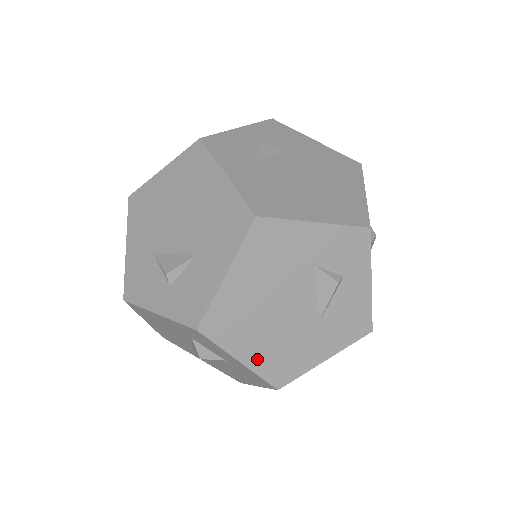
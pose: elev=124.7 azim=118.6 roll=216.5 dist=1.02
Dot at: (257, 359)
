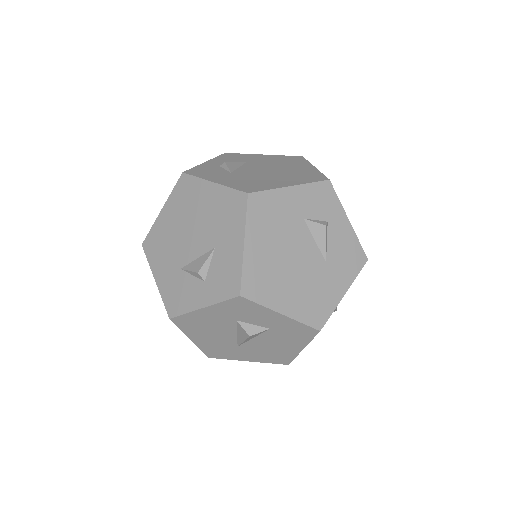
Dot at: (294, 308)
